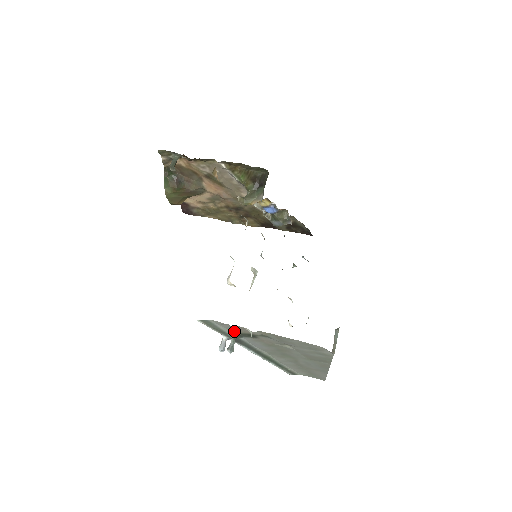
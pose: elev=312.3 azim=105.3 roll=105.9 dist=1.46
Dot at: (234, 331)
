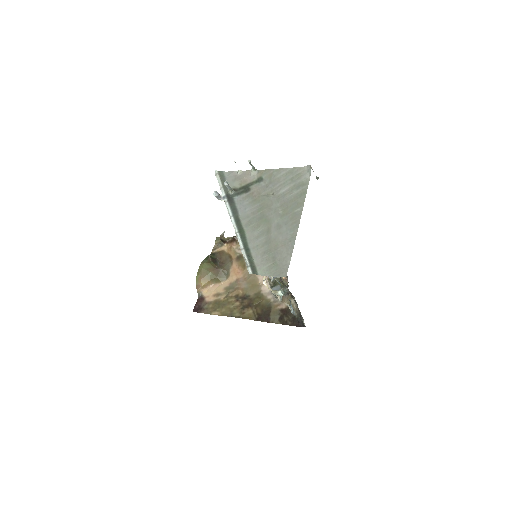
Dot at: (235, 185)
